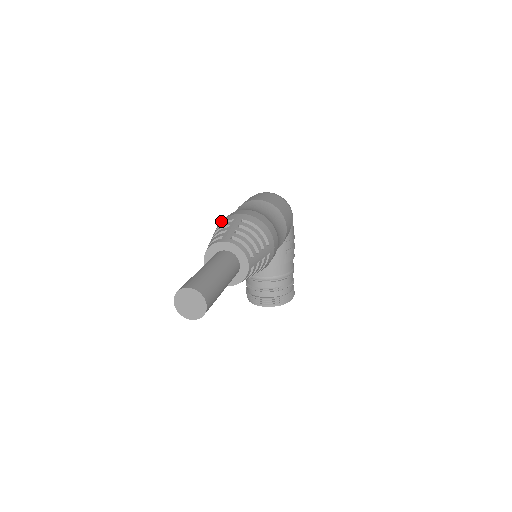
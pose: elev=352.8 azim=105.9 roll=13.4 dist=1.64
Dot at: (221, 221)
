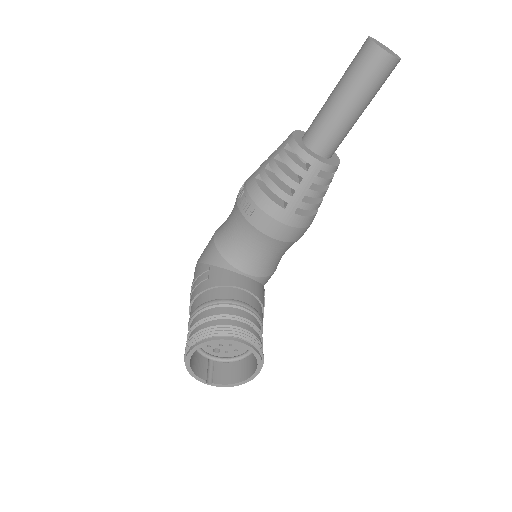
Dot at: occluded
